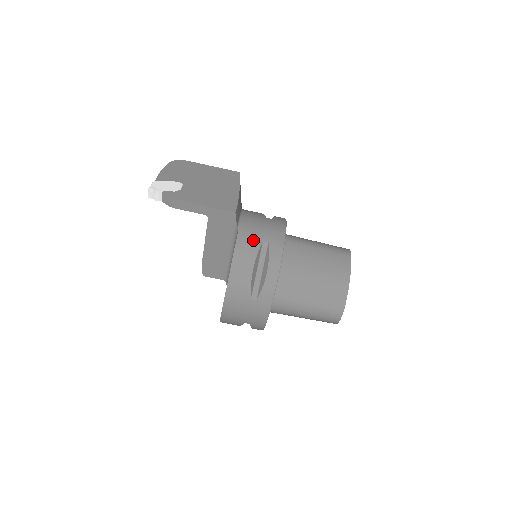
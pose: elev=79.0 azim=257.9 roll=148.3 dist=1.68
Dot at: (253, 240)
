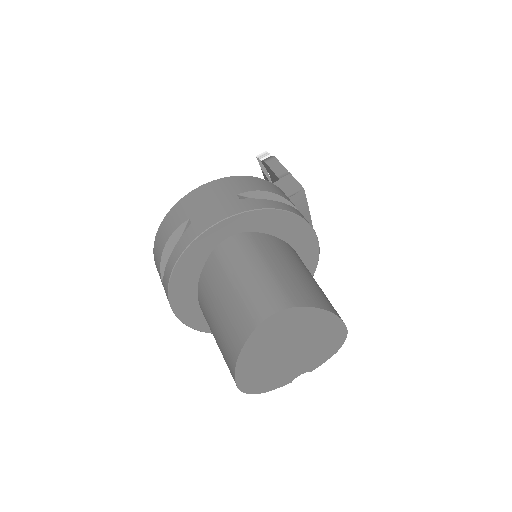
Dot at: occluded
